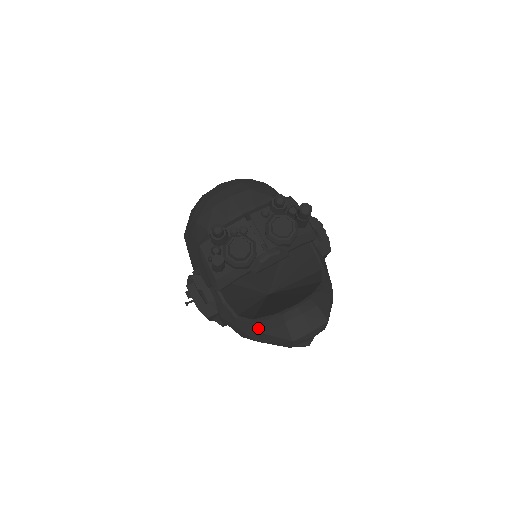
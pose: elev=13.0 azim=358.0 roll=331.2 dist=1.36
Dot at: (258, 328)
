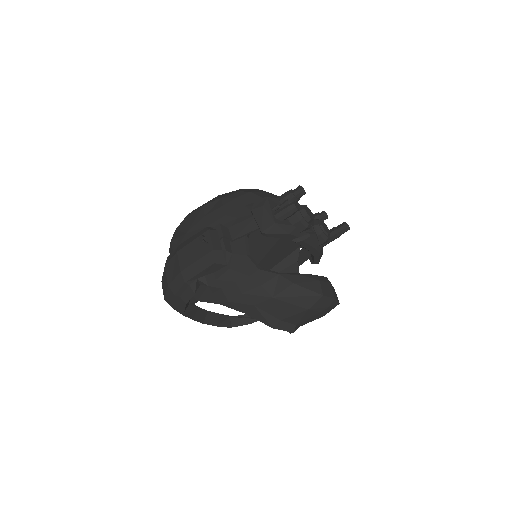
Dot at: (287, 278)
